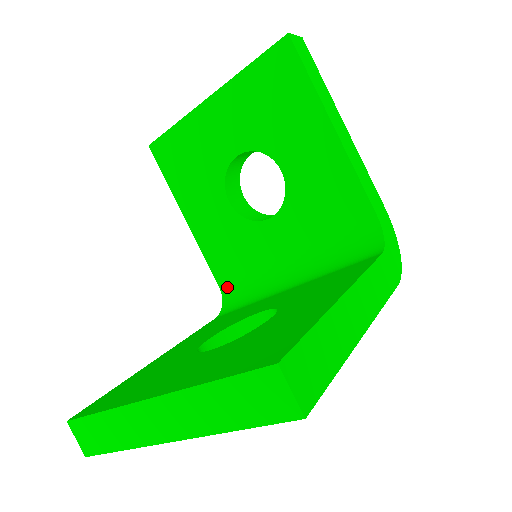
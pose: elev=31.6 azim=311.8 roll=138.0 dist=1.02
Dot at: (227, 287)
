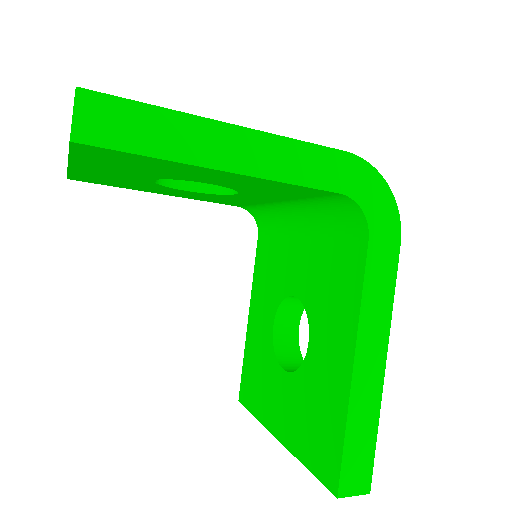
Dot at: (246, 208)
